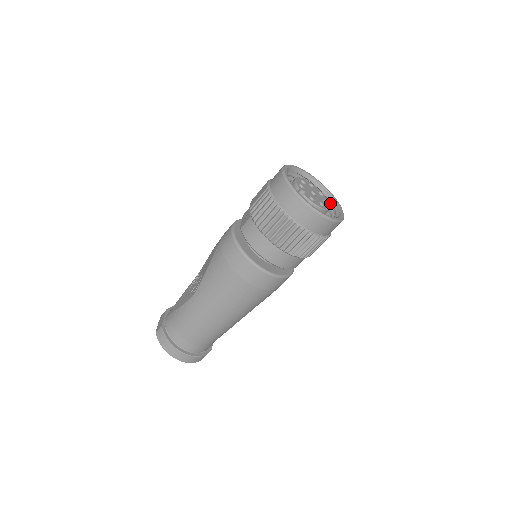
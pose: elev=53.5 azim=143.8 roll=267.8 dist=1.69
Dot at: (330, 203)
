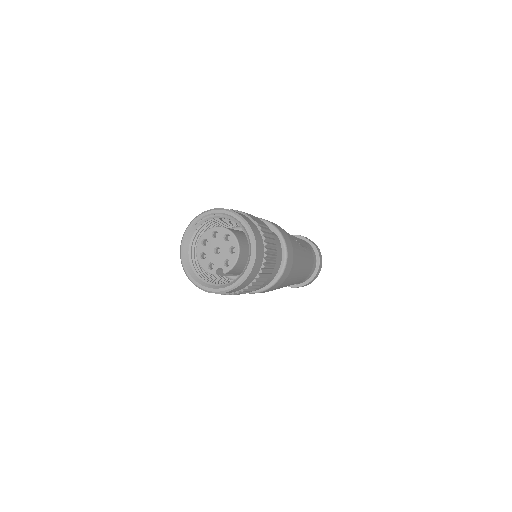
Dot at: (222, 216)
